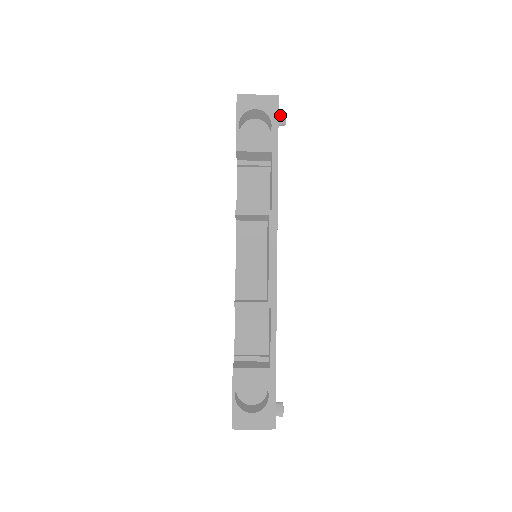
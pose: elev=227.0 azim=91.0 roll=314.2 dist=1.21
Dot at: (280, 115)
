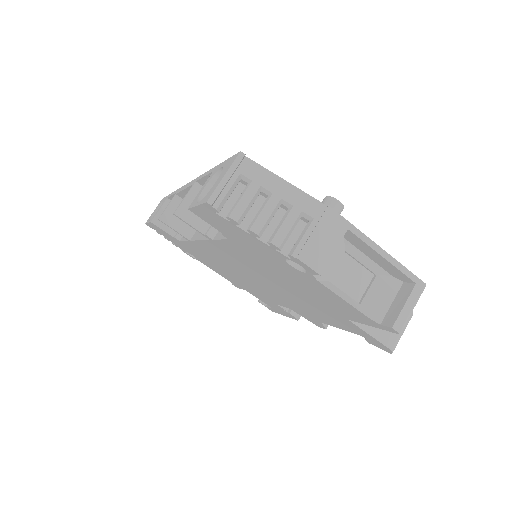
Dot at: occluded
